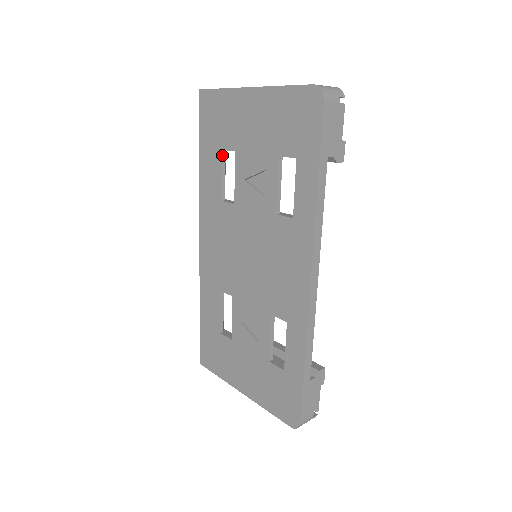
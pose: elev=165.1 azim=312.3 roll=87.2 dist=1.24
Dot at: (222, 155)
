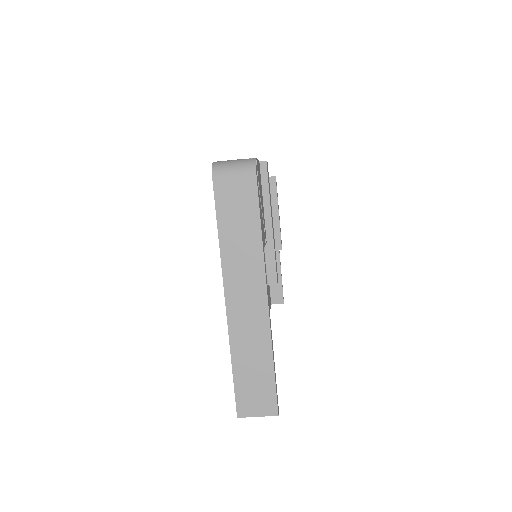
Dot at: occluded
